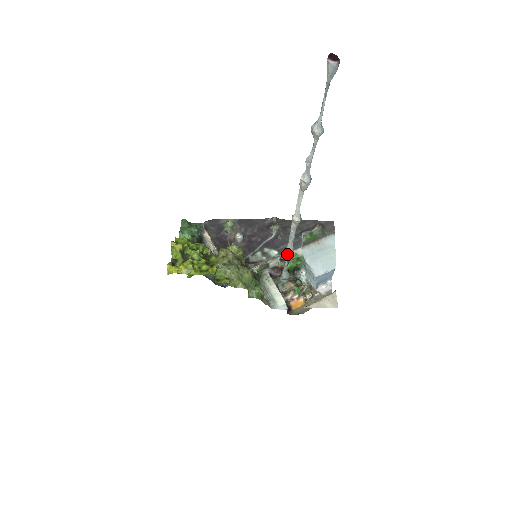
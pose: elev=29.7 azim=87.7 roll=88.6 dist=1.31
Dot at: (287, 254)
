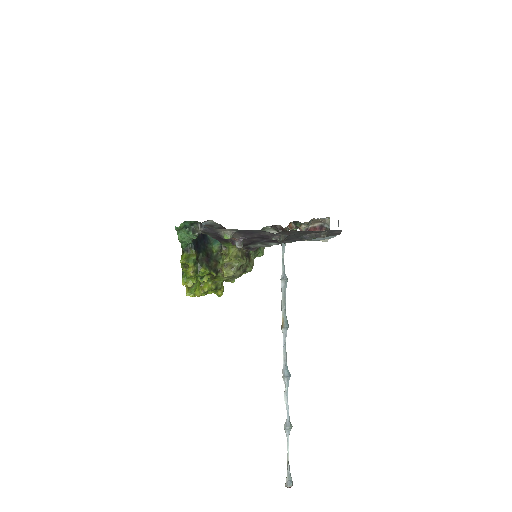
Dot at: (282, 278)
